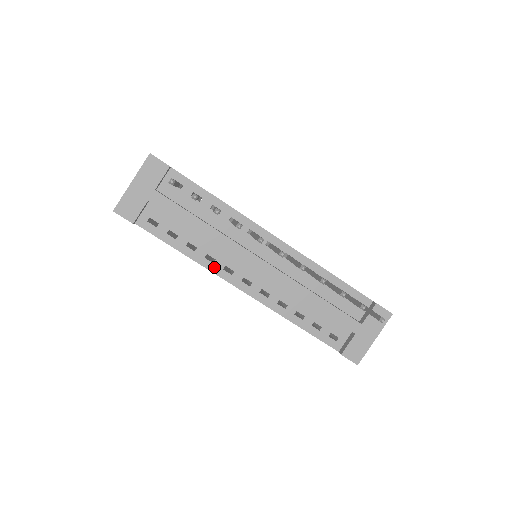
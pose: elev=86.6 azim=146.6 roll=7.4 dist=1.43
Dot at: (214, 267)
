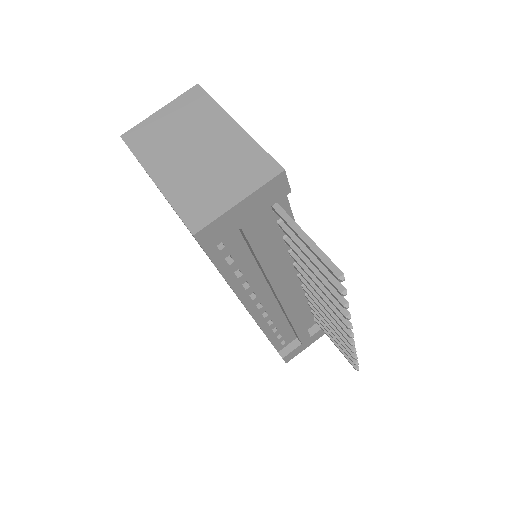
Dot at: (244, 293)
